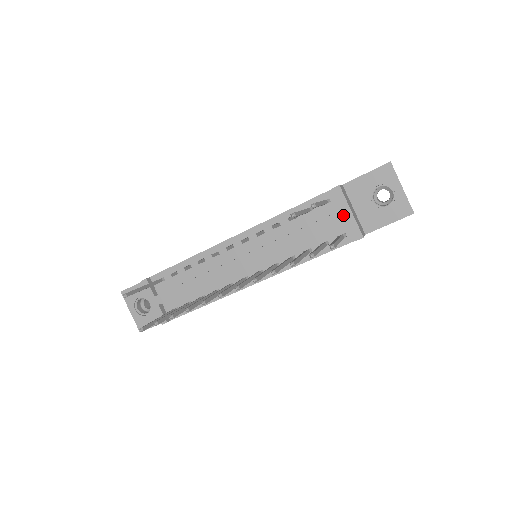
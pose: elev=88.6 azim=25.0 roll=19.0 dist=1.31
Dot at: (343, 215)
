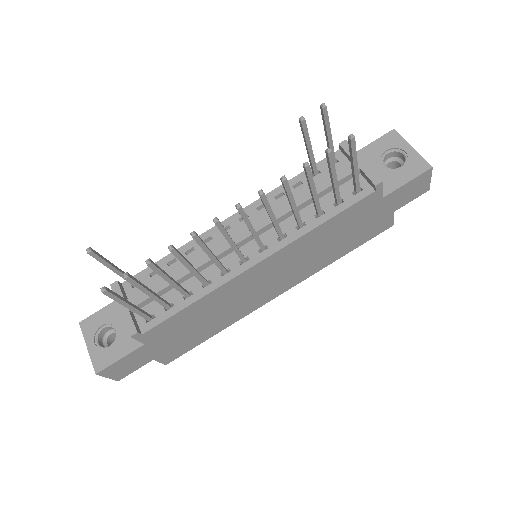
Dot at: occluded
